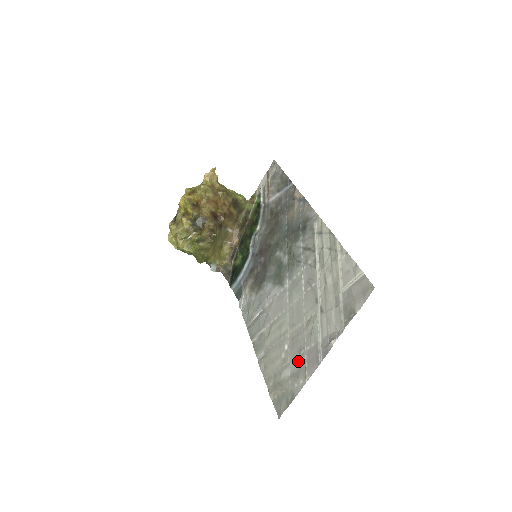
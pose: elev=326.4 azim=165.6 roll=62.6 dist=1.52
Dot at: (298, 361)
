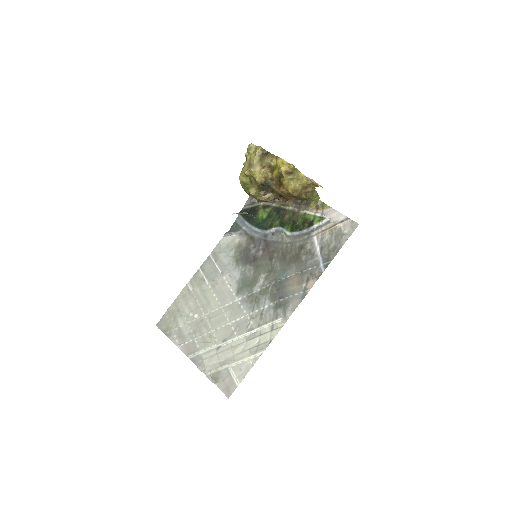
Dot at: (188, 333)
